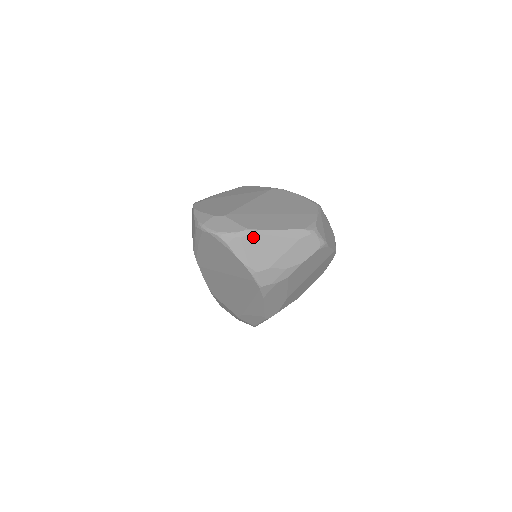
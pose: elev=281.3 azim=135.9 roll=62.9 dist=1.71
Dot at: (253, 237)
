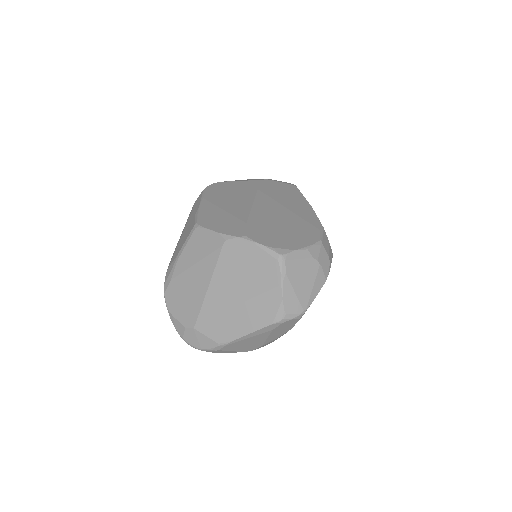
Dot at: (229, 346)
